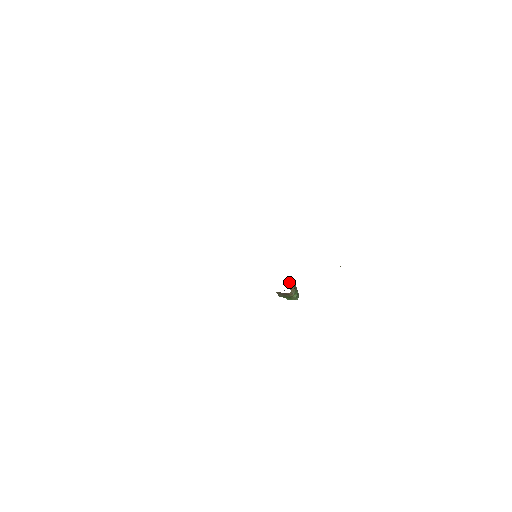
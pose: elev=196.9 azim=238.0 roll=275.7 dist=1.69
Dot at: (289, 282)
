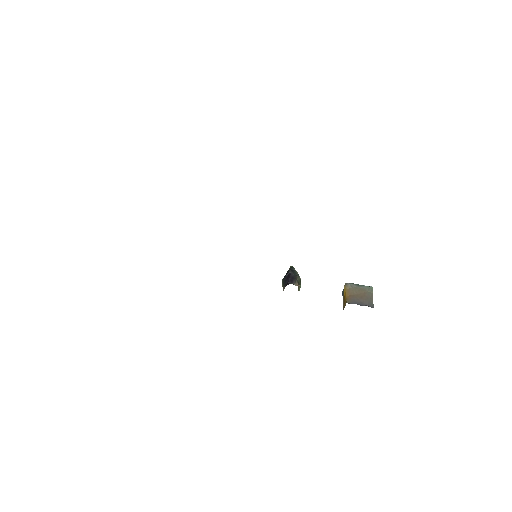
Dot at: (298, 286)
